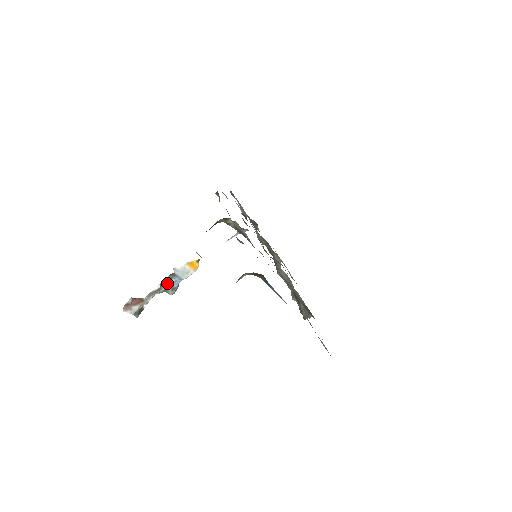
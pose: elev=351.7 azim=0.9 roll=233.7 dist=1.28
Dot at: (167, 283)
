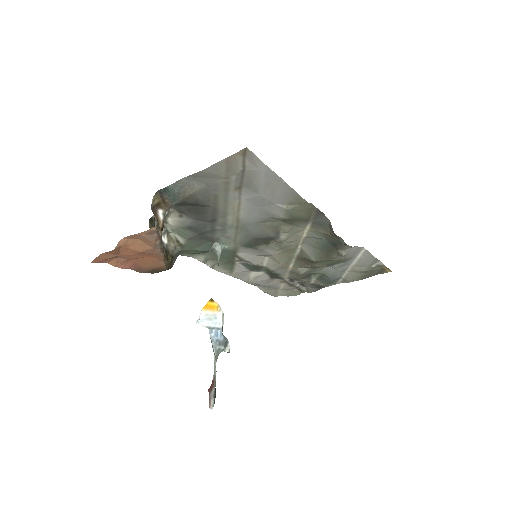
Dot at: occluded
